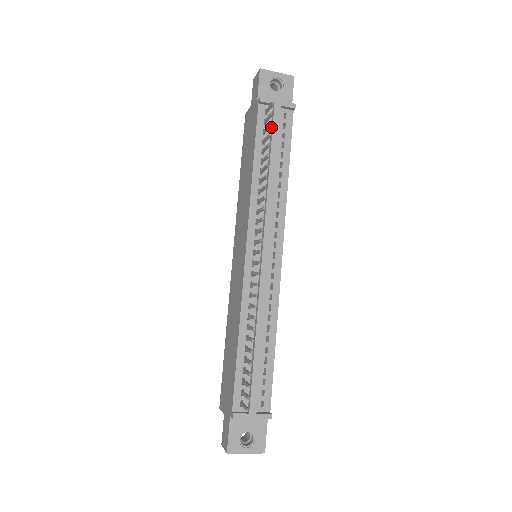
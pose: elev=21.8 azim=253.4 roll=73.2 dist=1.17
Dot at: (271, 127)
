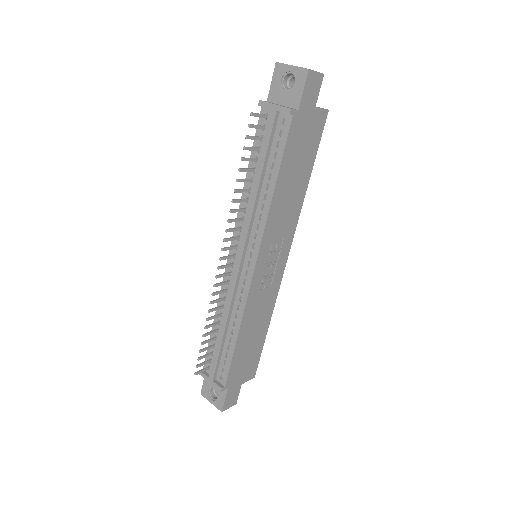
Dot at: (267, 134)
